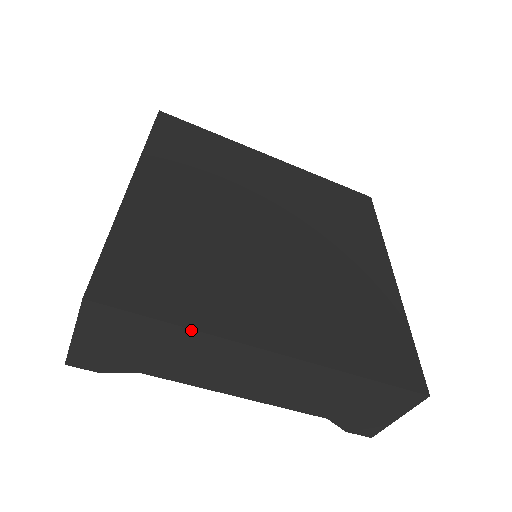
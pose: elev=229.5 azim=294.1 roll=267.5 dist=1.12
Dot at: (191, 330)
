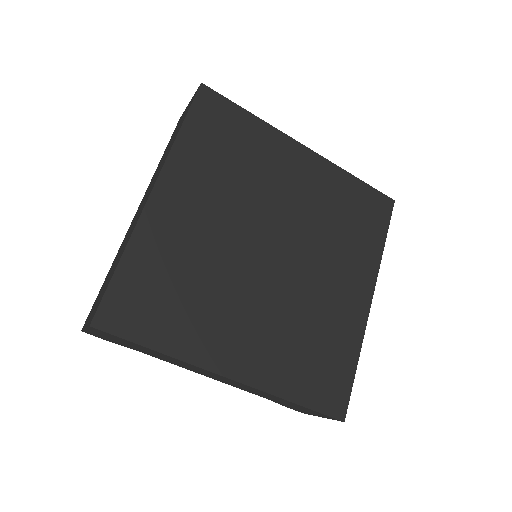
Dot at: (168, 356)
